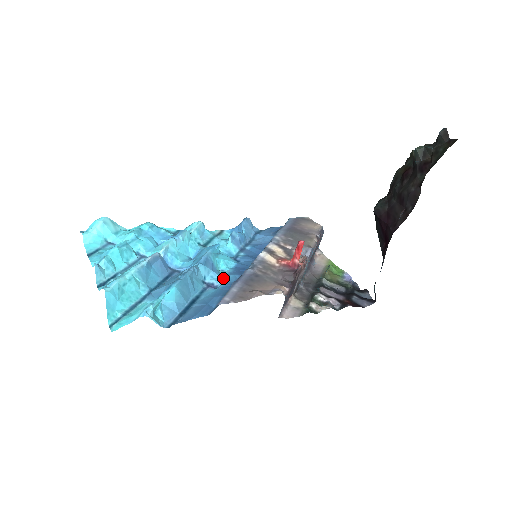
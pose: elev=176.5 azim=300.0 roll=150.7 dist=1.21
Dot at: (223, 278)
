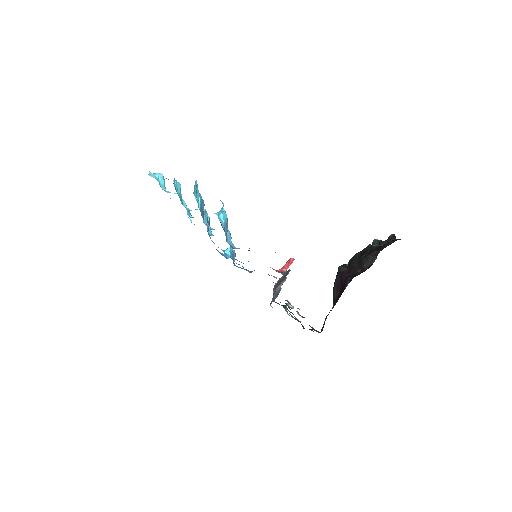
Dot at: occluded
